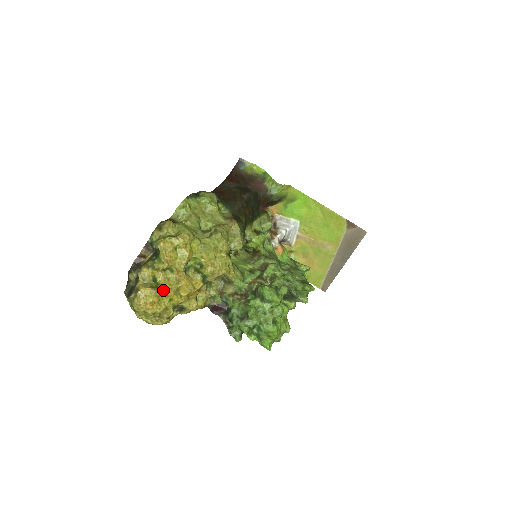
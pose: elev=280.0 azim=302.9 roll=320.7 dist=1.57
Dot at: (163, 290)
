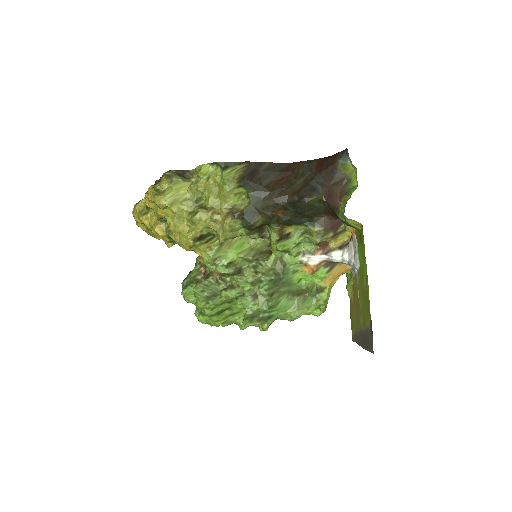
Dot at: (143, 220)
